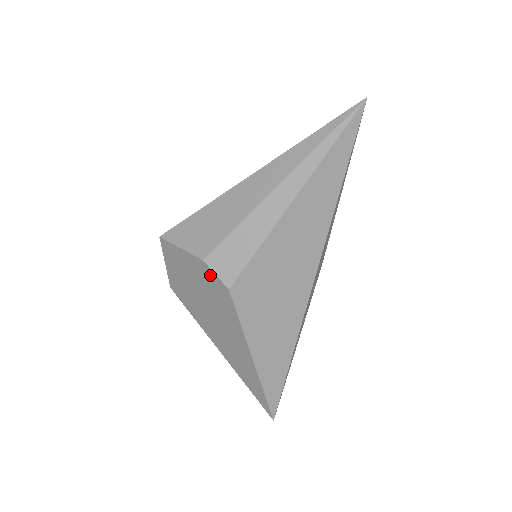
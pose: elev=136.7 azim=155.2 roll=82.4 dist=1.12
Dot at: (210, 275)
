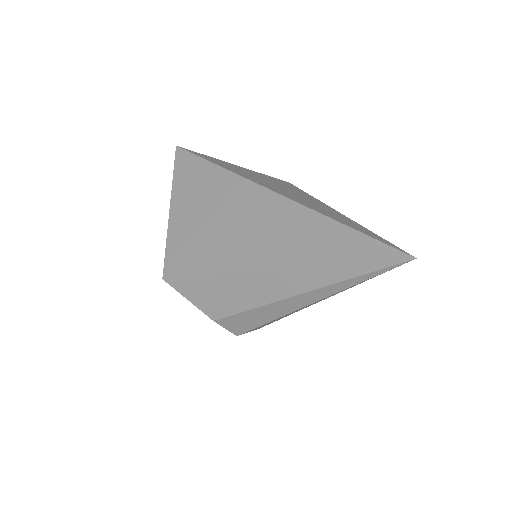
Dot at: occluded
